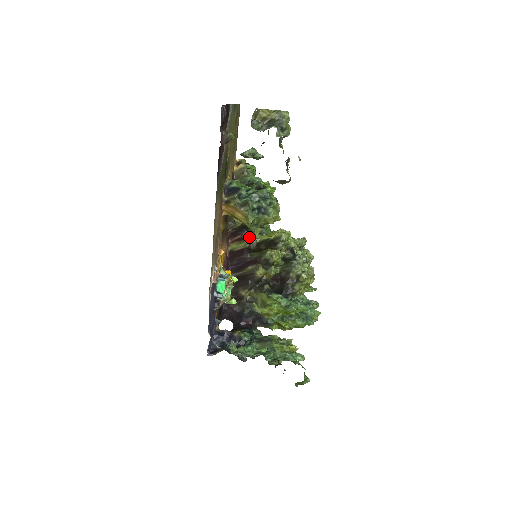
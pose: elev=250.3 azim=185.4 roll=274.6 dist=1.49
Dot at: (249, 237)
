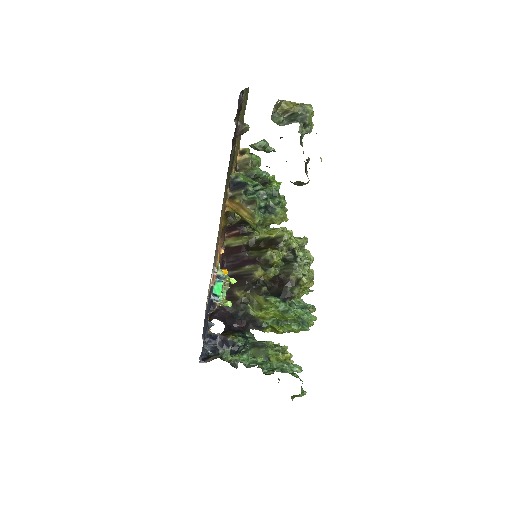
Dot at: (248, 233)
